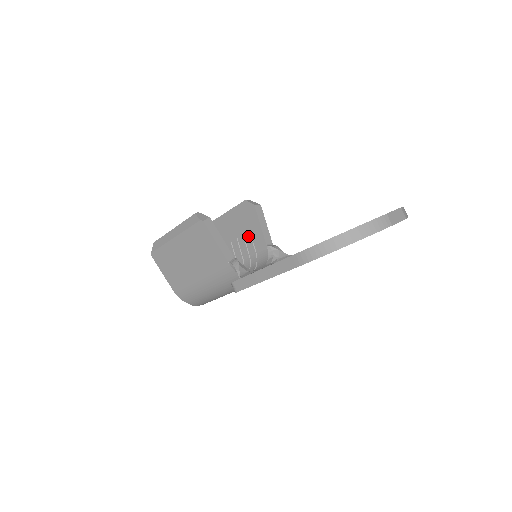
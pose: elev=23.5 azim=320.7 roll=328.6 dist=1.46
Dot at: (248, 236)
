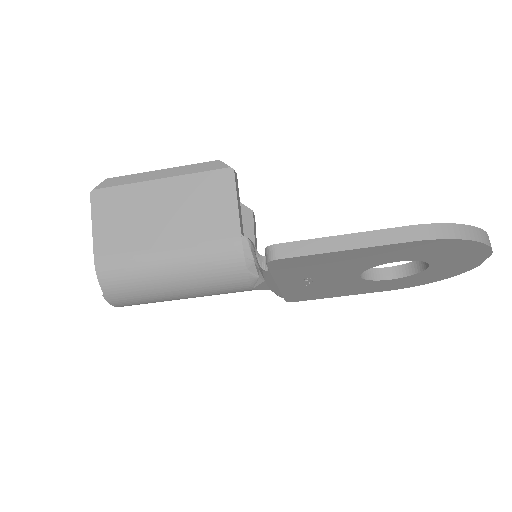
Dot at: occluded
